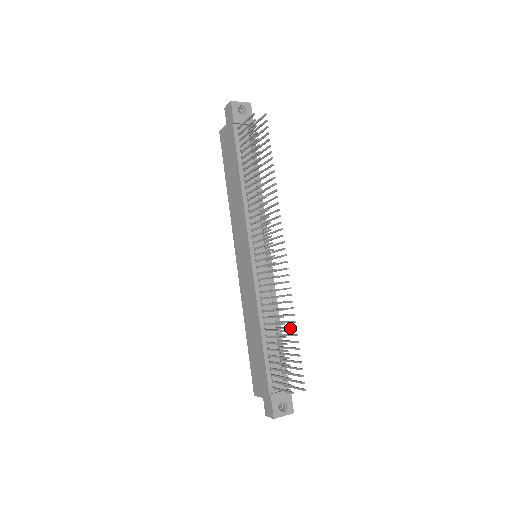
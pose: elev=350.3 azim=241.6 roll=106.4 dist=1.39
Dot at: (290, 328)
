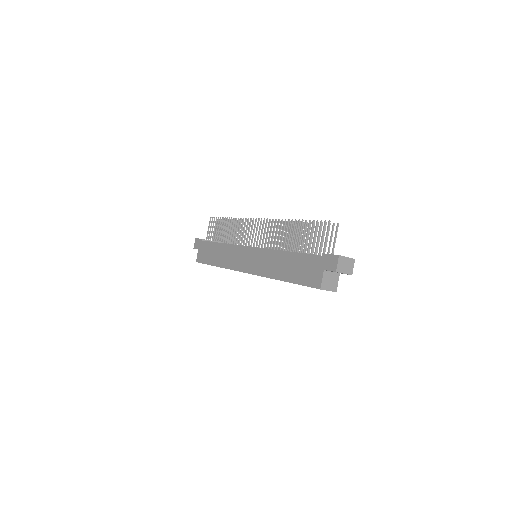
Dot at: occluded
